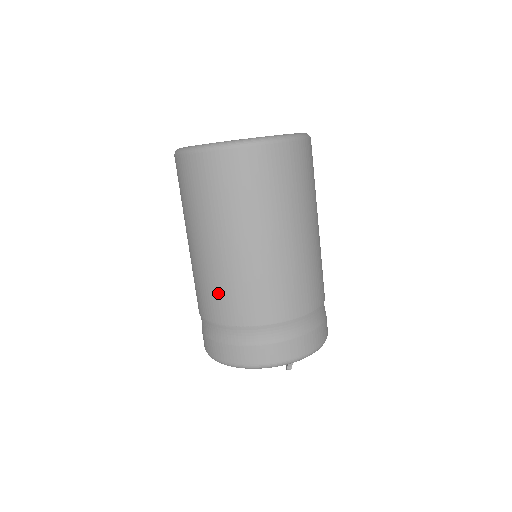
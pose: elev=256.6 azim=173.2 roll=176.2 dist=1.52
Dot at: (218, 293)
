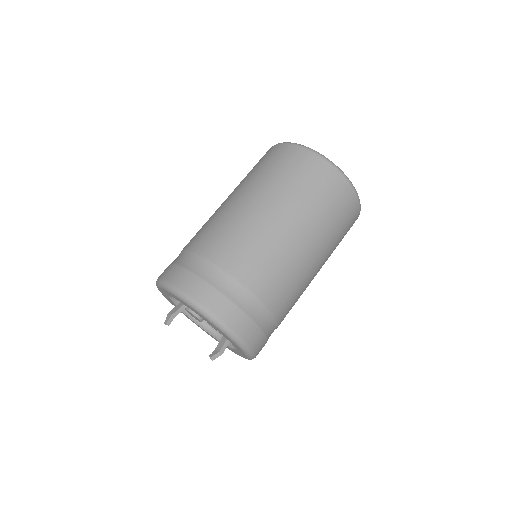
Dot at: (251, 250)
